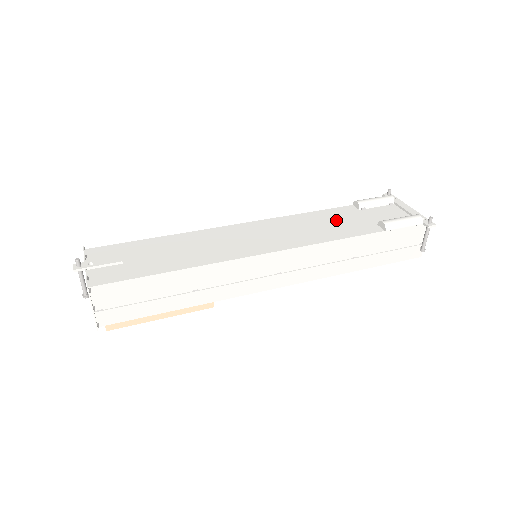
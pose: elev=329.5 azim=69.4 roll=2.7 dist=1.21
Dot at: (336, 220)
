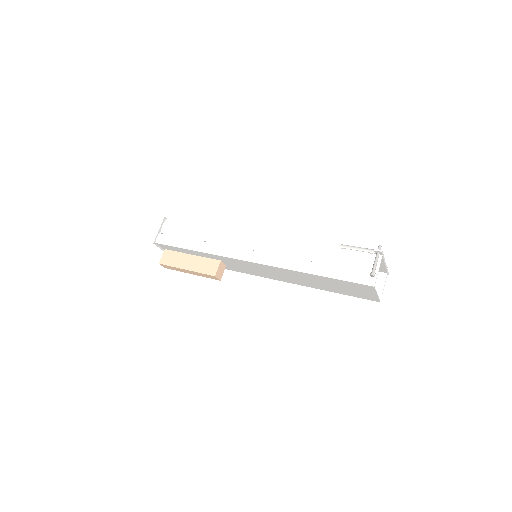
Dot at: occluded
